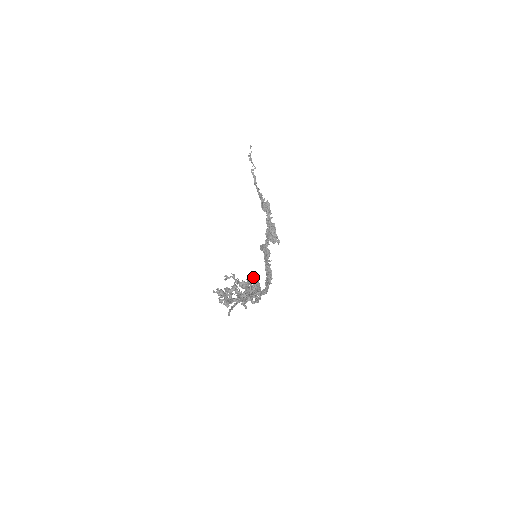
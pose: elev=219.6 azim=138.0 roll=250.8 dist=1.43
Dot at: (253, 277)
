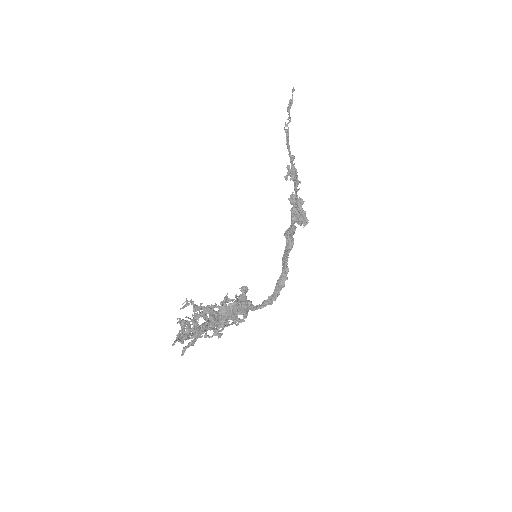
Dot at: occluded
